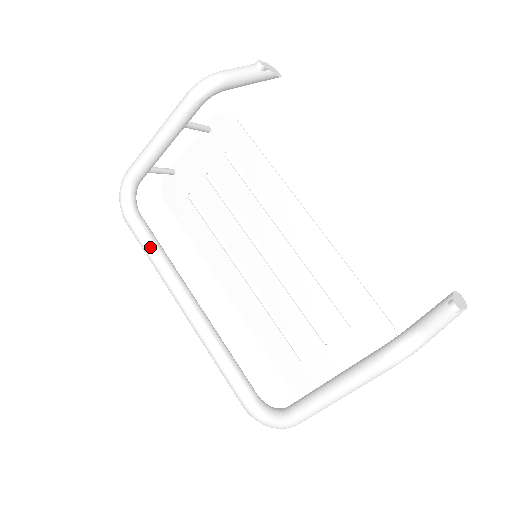
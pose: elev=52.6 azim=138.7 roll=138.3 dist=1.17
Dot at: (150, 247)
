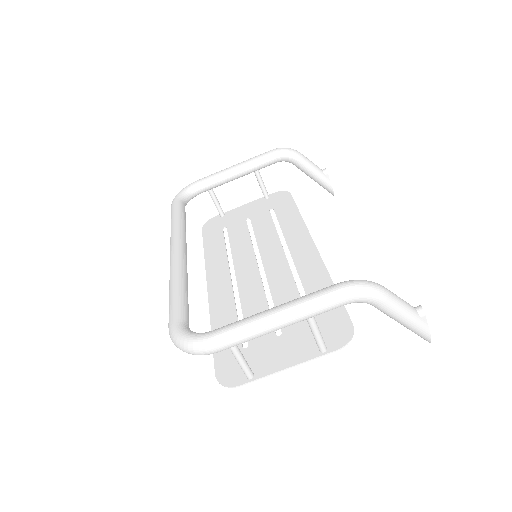
Dot at: (179, 216)
